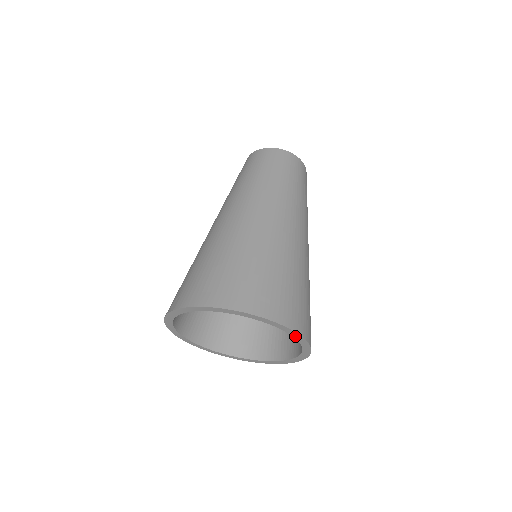
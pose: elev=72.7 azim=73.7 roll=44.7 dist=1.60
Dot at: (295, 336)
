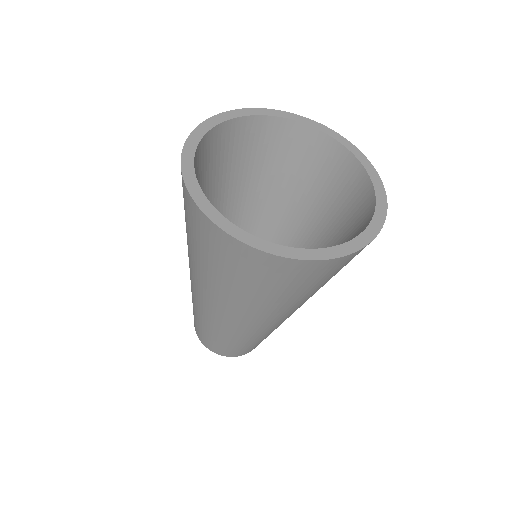
Dot at: (378, 213)
